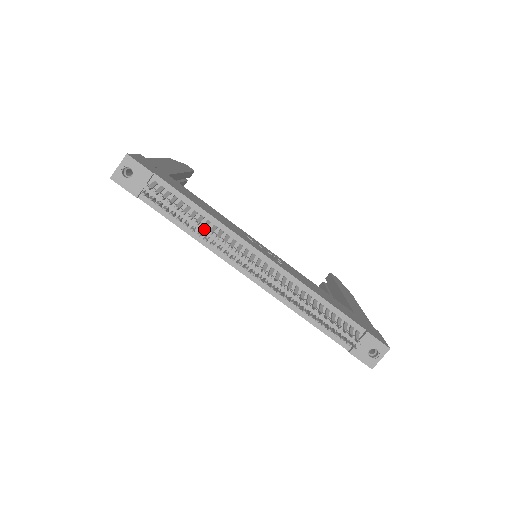
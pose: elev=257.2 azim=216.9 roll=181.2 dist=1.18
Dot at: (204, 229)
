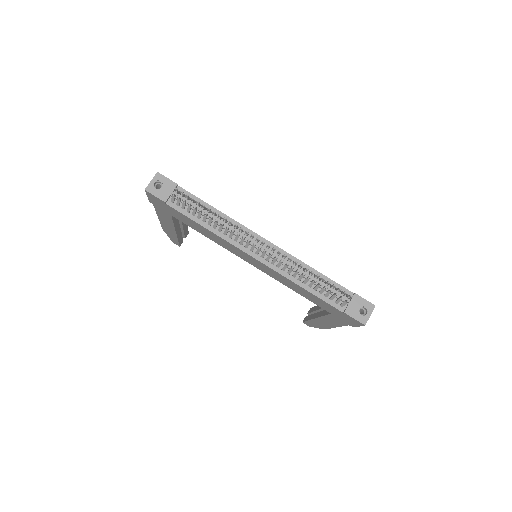
Dot at: (220, 216)
